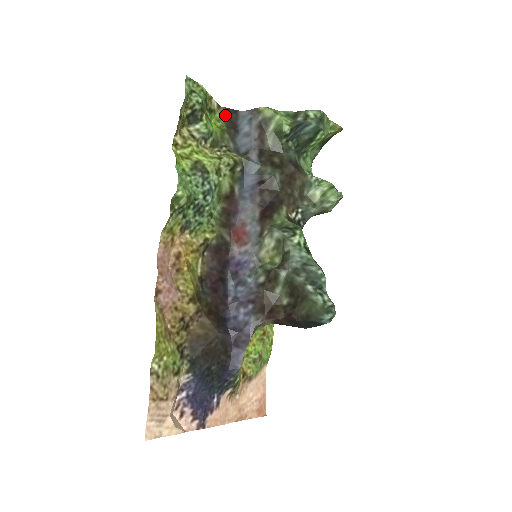
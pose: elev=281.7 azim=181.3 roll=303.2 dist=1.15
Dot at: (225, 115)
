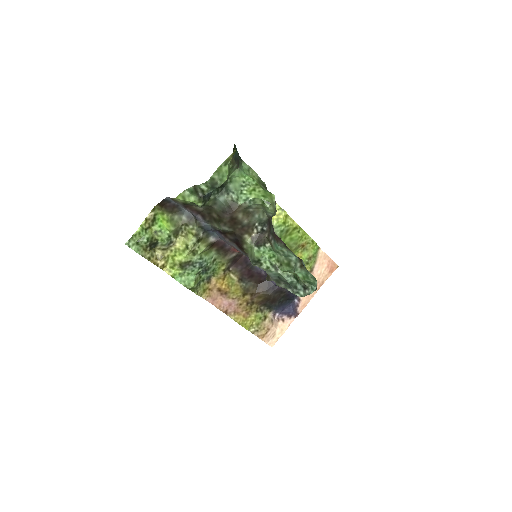
Dot at: (162, 207)
